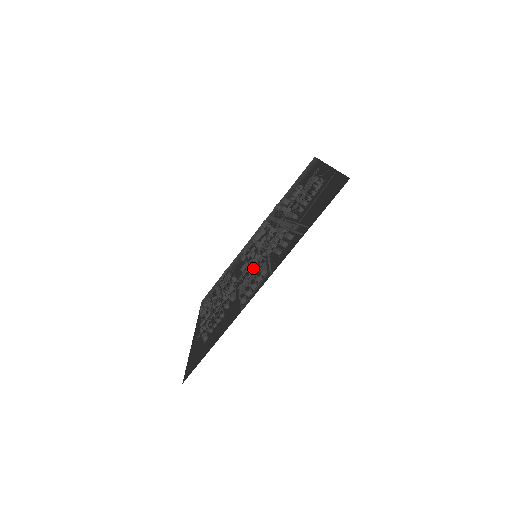
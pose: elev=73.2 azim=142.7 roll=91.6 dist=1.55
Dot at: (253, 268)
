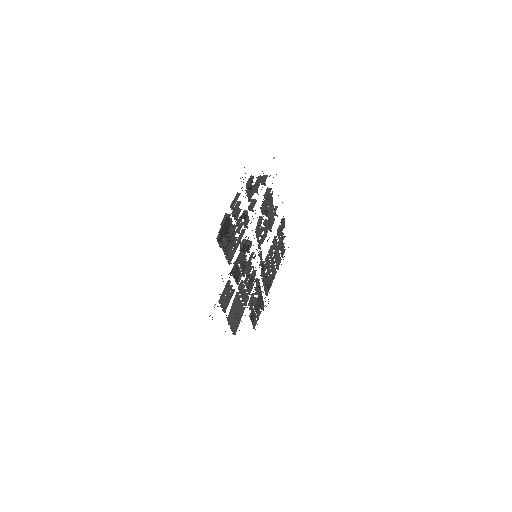
Dot at: (250, 279)
